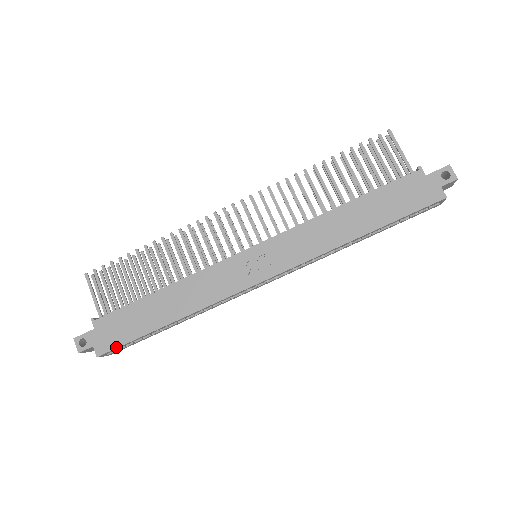
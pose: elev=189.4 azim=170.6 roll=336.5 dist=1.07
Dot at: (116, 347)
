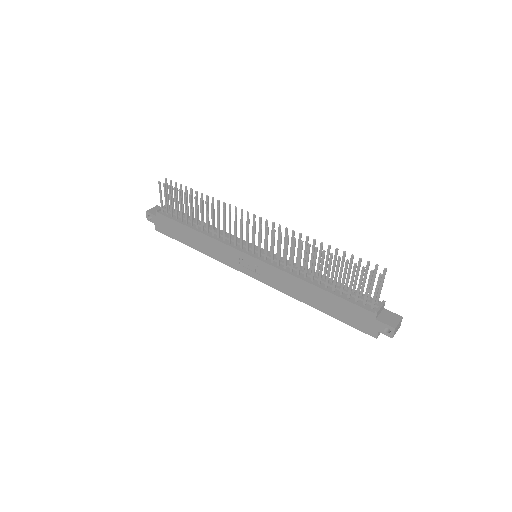
Dot at: (165, 234)
